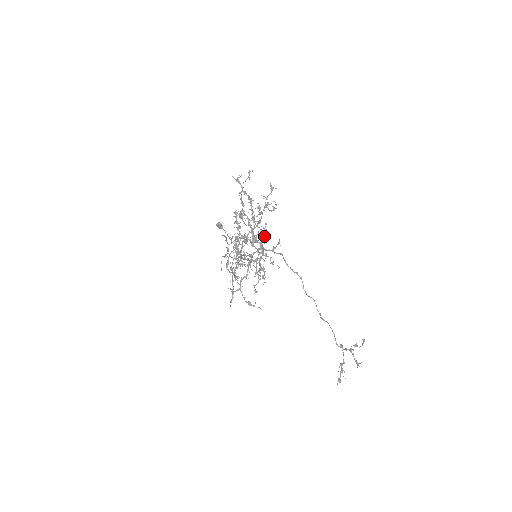
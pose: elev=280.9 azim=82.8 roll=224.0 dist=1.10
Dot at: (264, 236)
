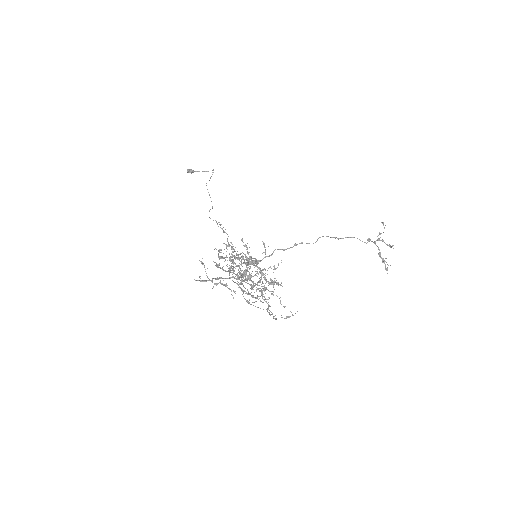
Dot at: occluded
